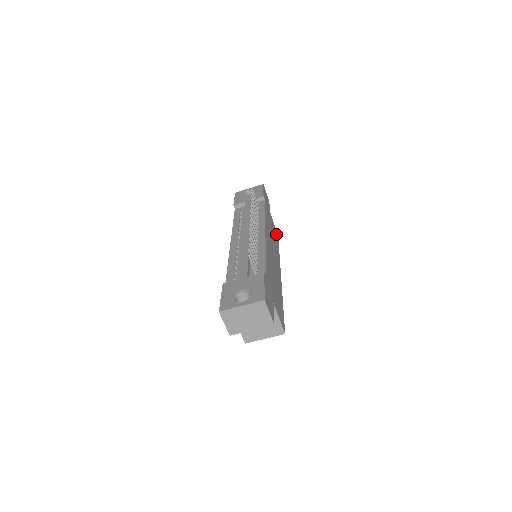
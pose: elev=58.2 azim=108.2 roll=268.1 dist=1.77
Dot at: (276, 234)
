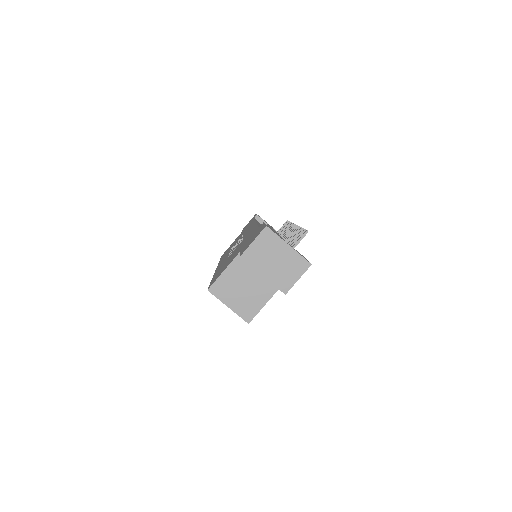
Dot at: occluded
